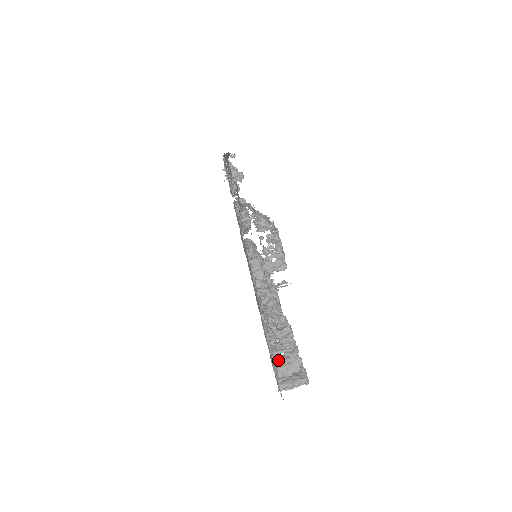
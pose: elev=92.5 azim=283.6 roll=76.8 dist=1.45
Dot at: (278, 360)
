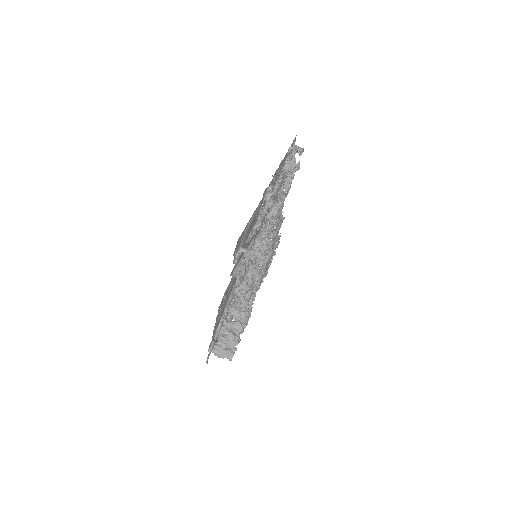
Dot at: (221, 338)
